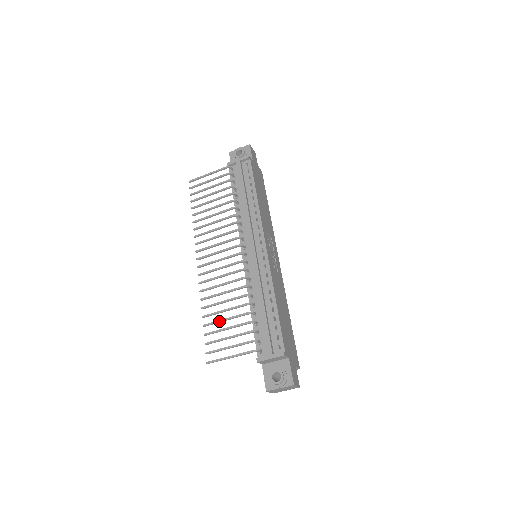
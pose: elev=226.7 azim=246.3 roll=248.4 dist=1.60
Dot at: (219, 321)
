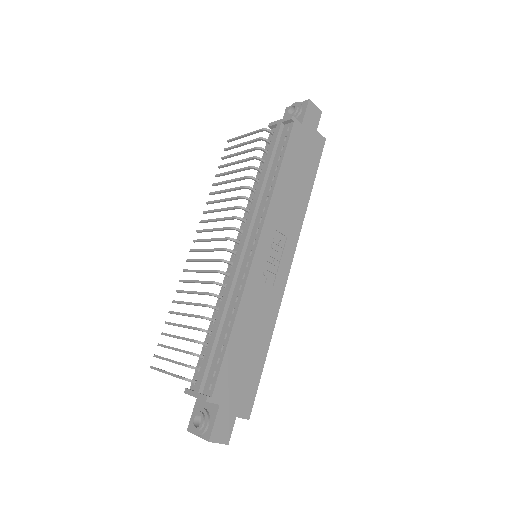
Dot at: (176, 325)
